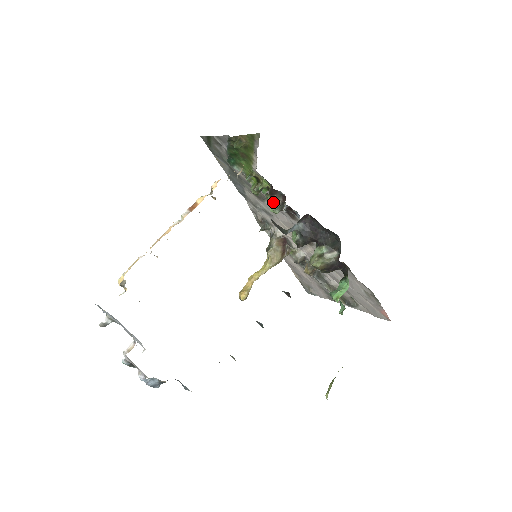
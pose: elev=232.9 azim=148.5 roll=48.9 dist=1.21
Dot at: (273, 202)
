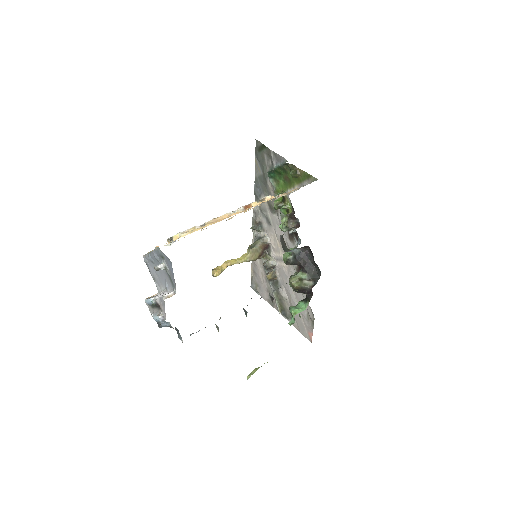
Dot at: (288, 224)
